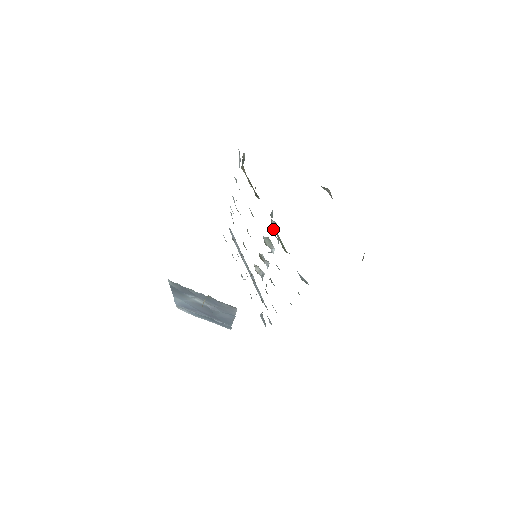
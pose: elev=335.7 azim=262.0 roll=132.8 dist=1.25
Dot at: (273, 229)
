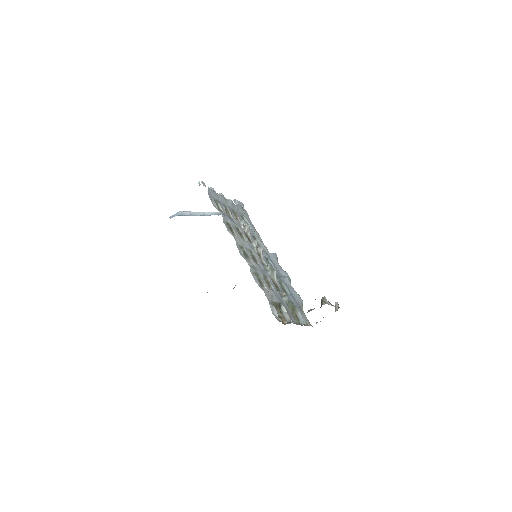
Dot at: (289, 308)
